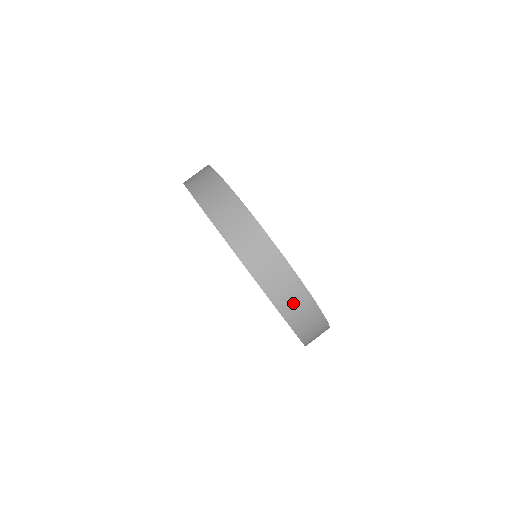
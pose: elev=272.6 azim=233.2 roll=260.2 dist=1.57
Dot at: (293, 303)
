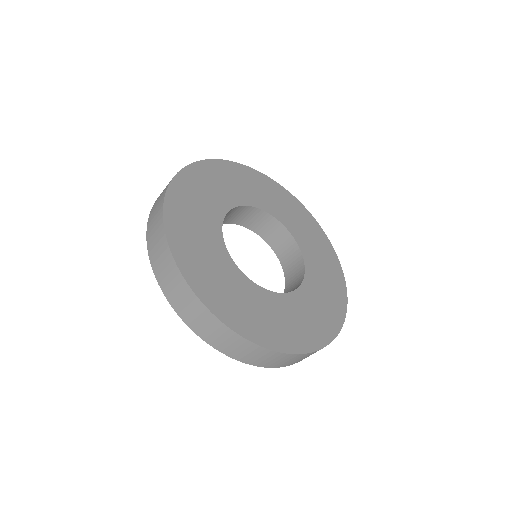
Dot at: occluded
